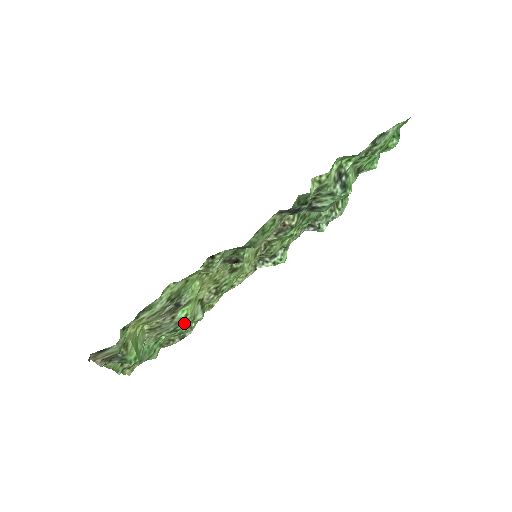
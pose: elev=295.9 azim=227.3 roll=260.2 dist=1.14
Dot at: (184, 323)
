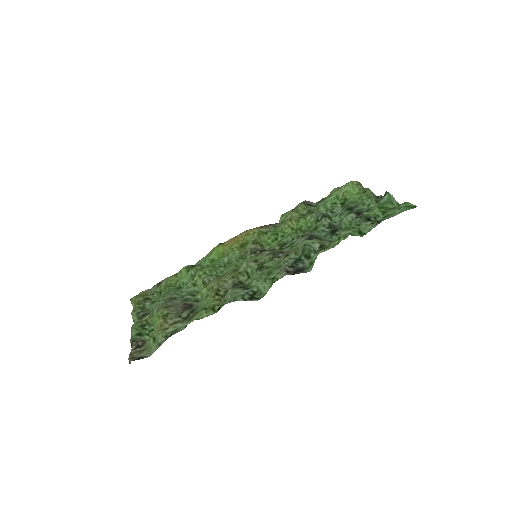
Dot at: (189, 297)
